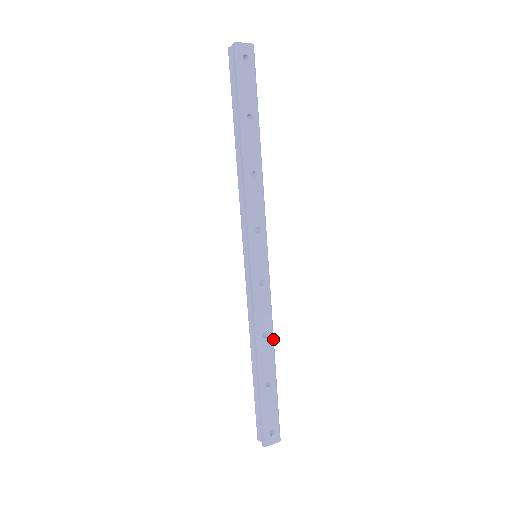
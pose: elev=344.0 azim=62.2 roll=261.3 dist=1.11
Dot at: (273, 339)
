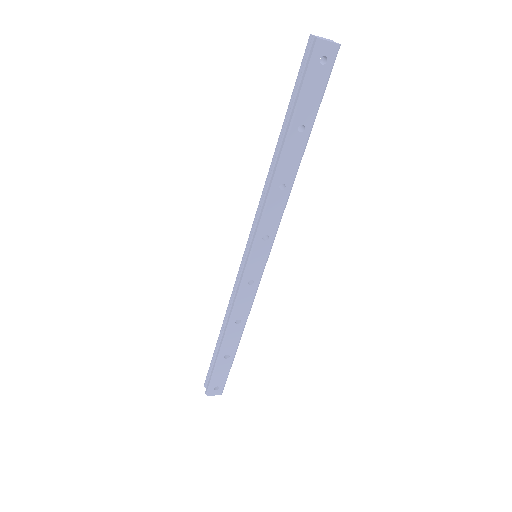
Dot at: (244, 326)
